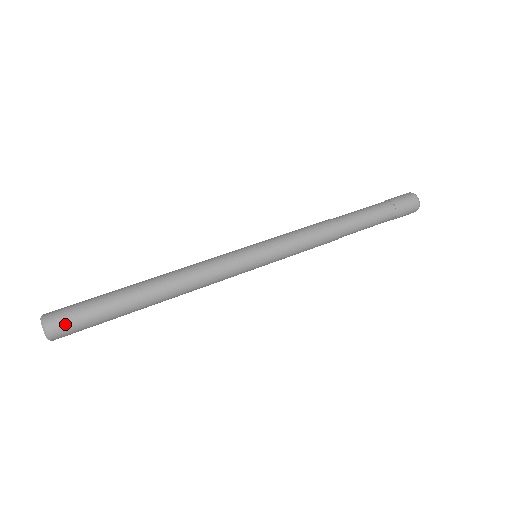
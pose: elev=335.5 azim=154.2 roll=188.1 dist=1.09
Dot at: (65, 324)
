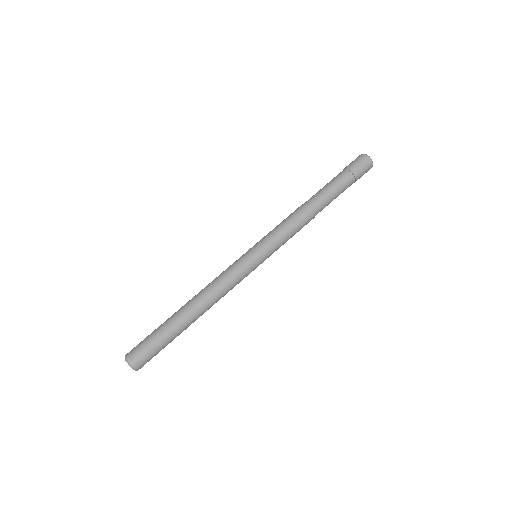
Dot at: (137, 351)
